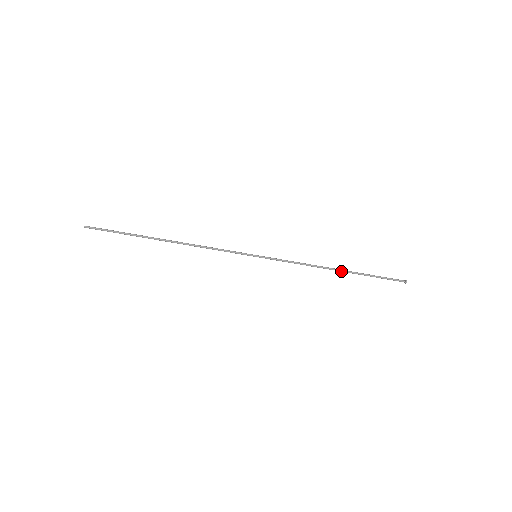
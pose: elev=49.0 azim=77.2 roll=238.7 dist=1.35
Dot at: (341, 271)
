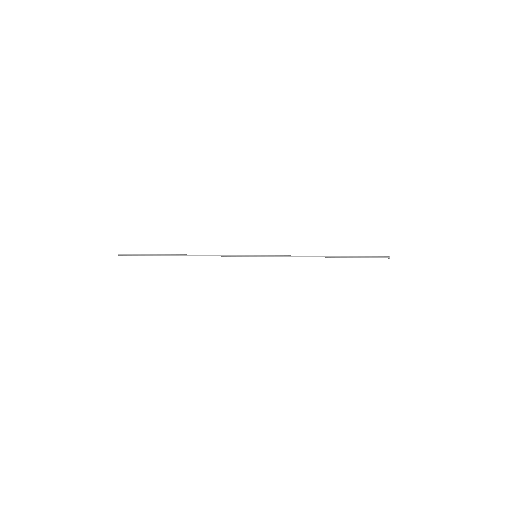
Dot at: (330, 257)
